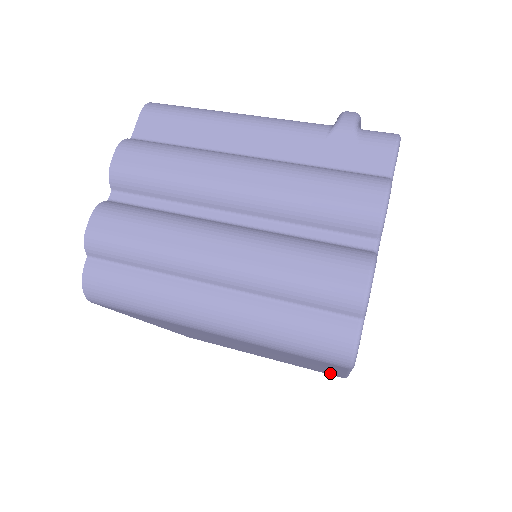
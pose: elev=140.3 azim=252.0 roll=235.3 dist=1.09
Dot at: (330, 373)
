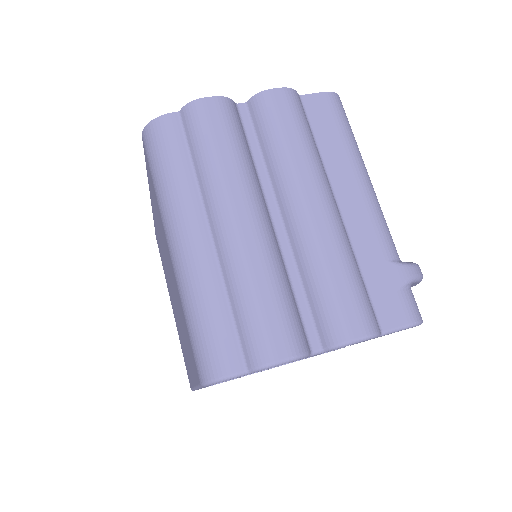
Dot at: occluded
